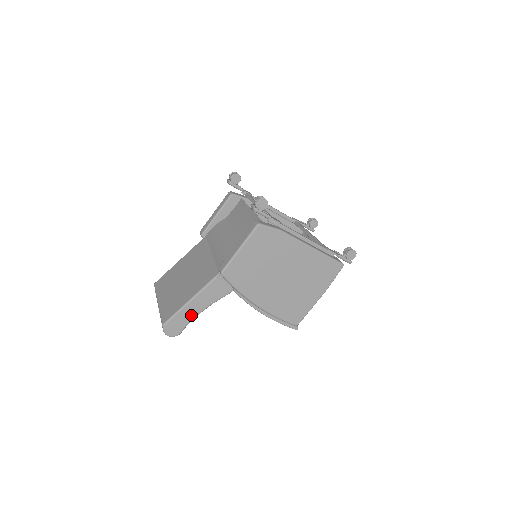
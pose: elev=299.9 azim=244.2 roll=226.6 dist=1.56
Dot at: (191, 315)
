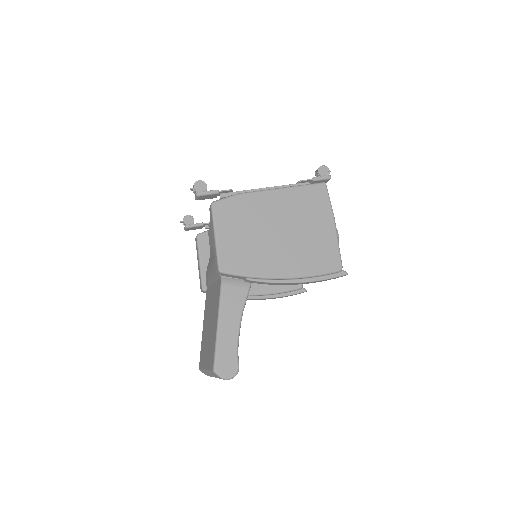
Dot at: (232, 339)
